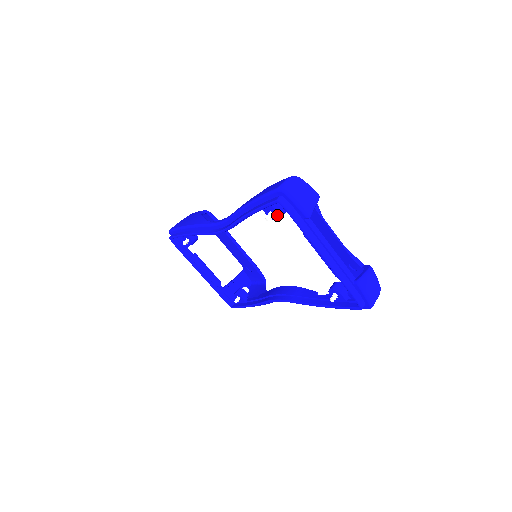
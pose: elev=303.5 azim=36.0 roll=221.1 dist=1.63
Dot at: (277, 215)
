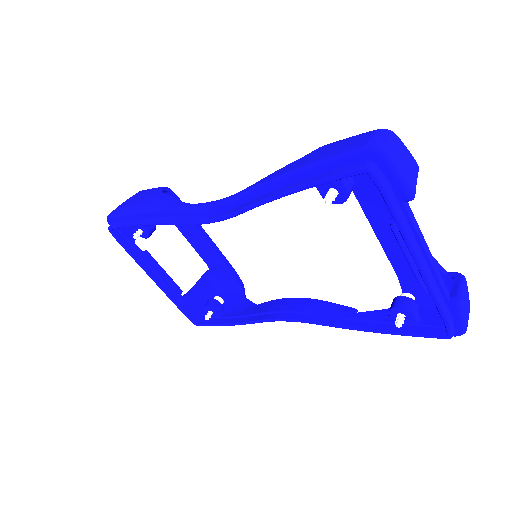
Dot at: (344, 194)
